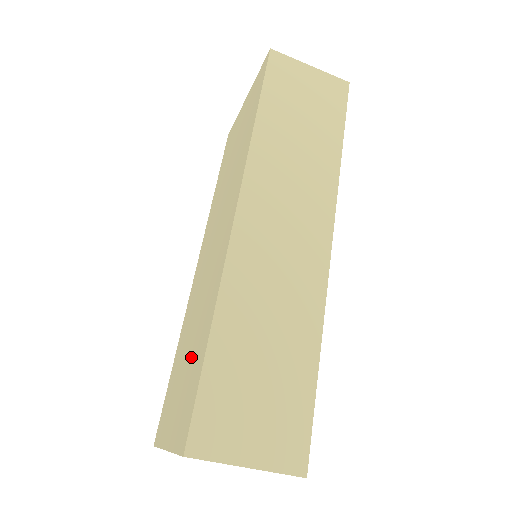
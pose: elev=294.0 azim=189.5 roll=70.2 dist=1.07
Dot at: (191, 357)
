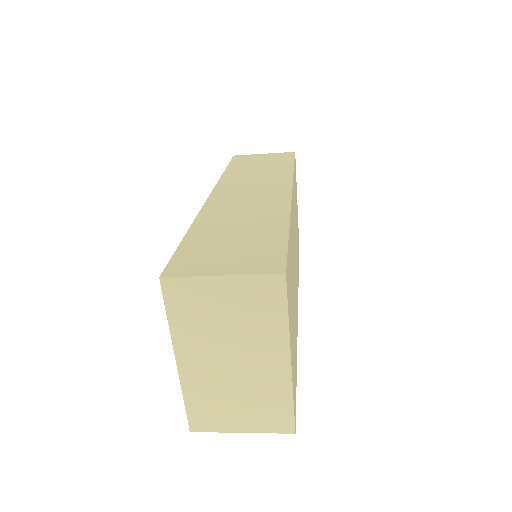
Dot at: occluded
